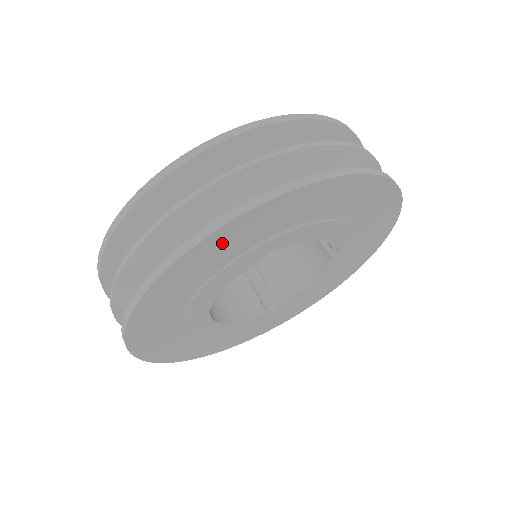
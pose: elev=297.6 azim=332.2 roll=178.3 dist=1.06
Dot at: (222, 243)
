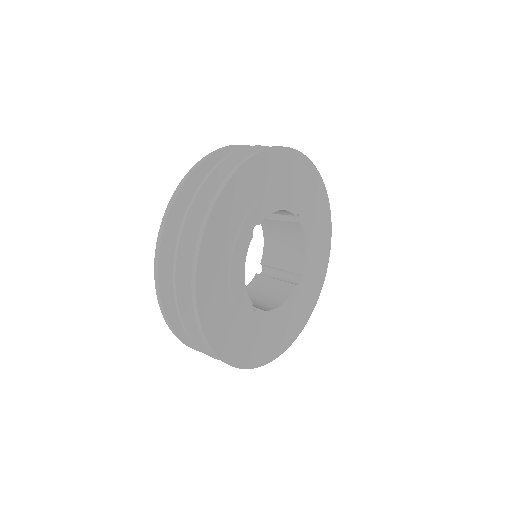
Dot at: (300, 169)
